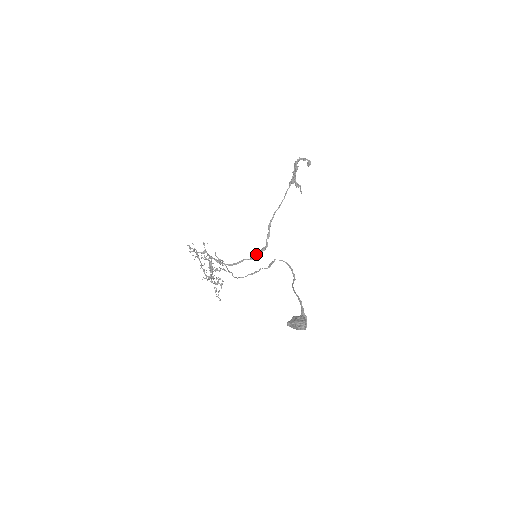
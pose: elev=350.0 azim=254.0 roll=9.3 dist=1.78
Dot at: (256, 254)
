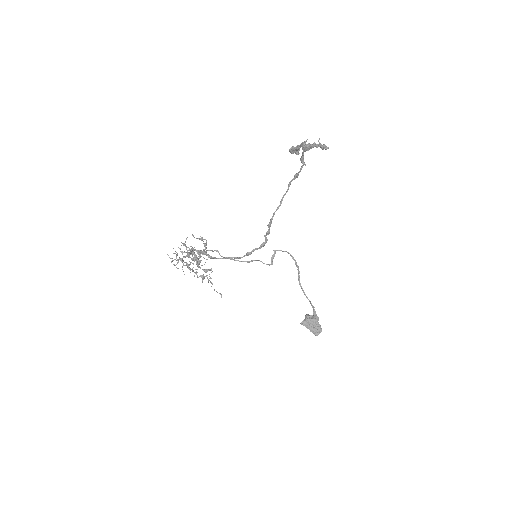
Dot at: occluded
